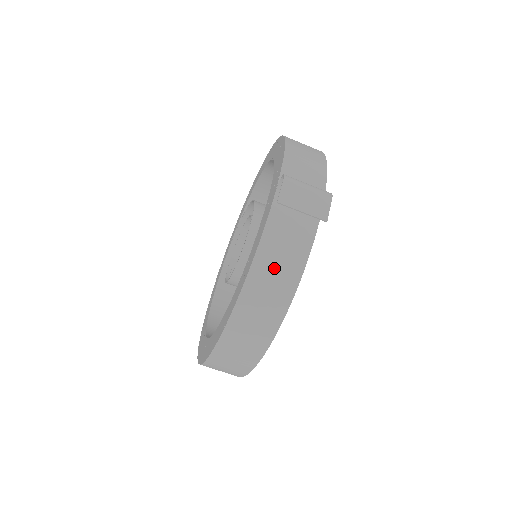
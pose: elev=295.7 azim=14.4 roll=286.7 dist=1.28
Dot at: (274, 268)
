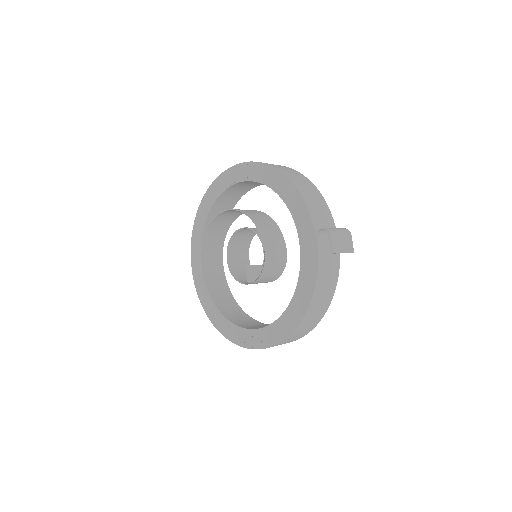
Dot at: (324, 289)
